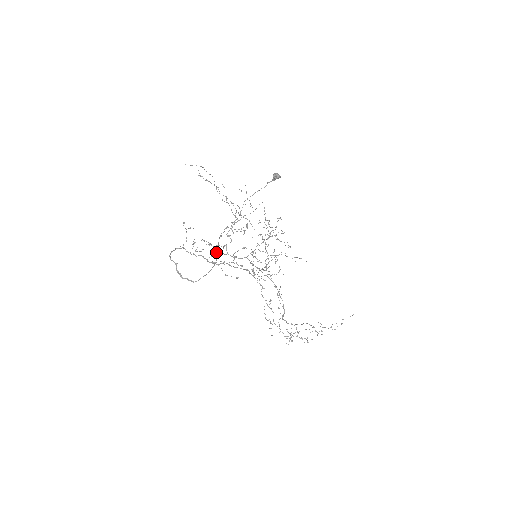
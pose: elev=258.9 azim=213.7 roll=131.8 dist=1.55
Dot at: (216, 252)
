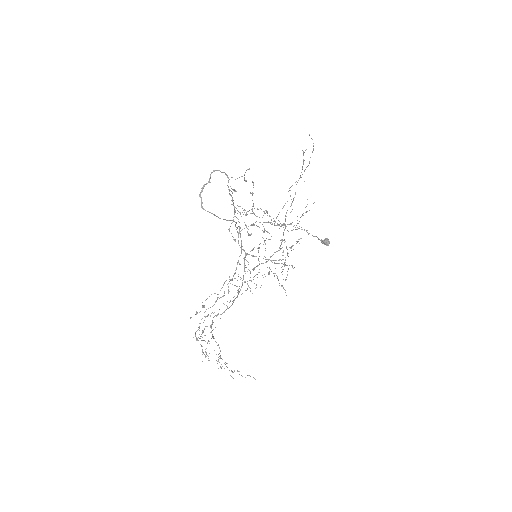
Dot at: occluded
